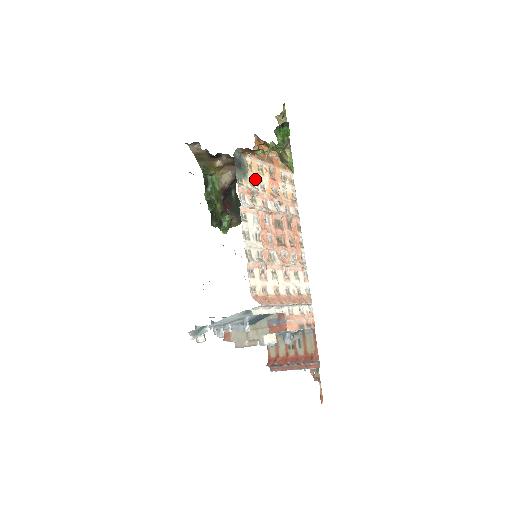
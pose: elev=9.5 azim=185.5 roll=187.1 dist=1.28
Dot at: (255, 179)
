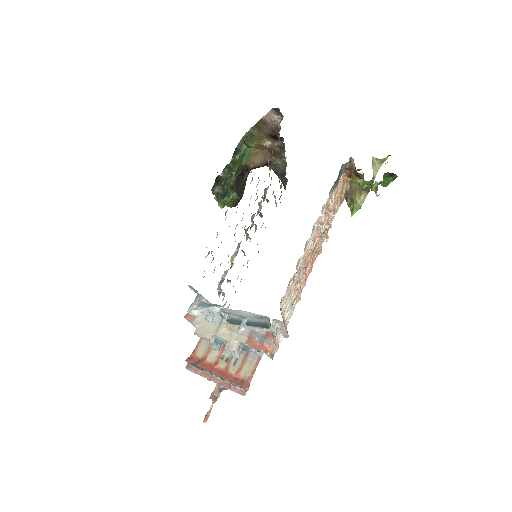
Dot at: (333, 198)
